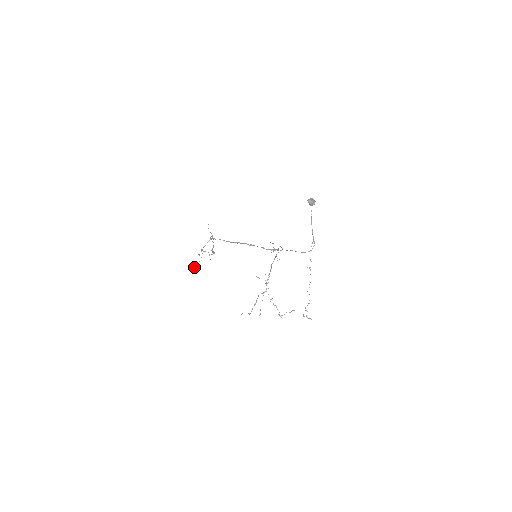
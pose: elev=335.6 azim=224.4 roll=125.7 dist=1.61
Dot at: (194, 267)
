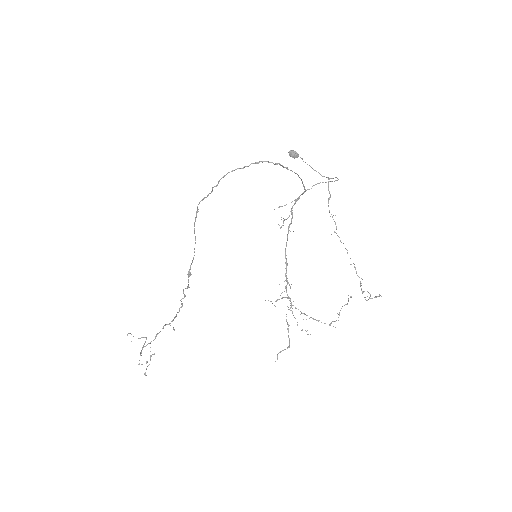
Dot at: (145, 372)
